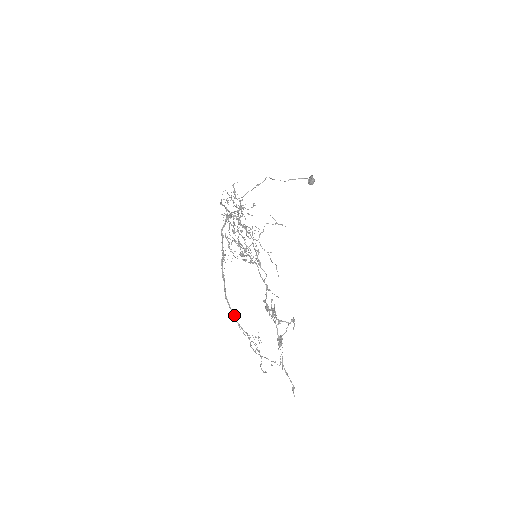
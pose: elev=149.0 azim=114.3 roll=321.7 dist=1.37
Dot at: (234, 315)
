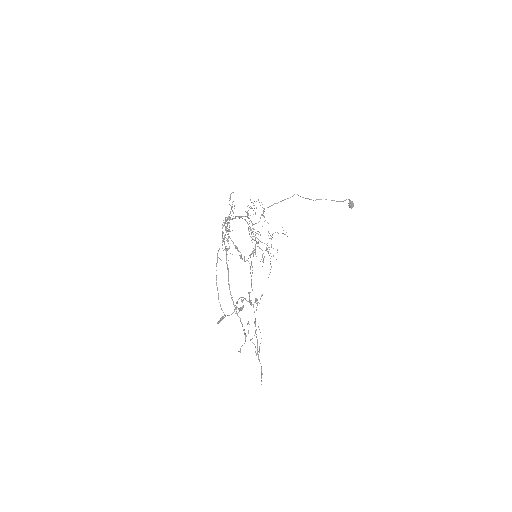
Dot at: occluded
